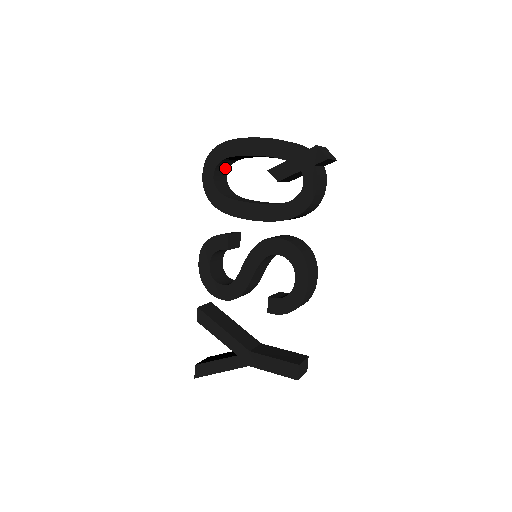
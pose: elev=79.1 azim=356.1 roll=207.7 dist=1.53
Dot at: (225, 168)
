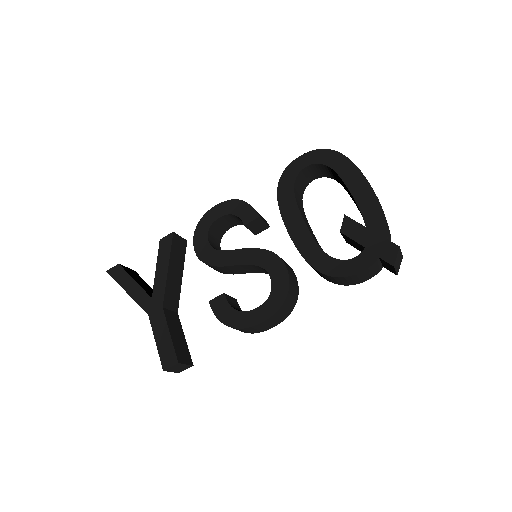
Dot at: (321, 173)
